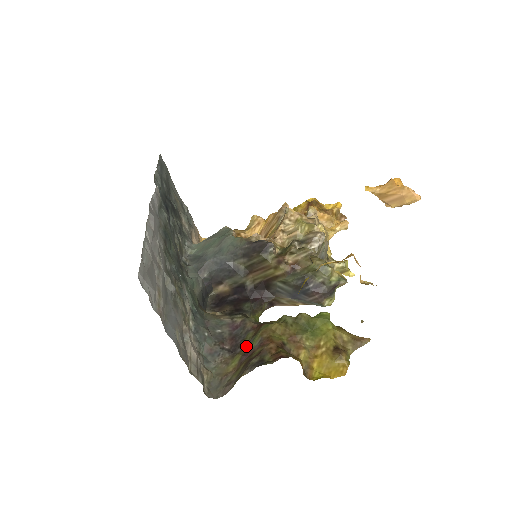
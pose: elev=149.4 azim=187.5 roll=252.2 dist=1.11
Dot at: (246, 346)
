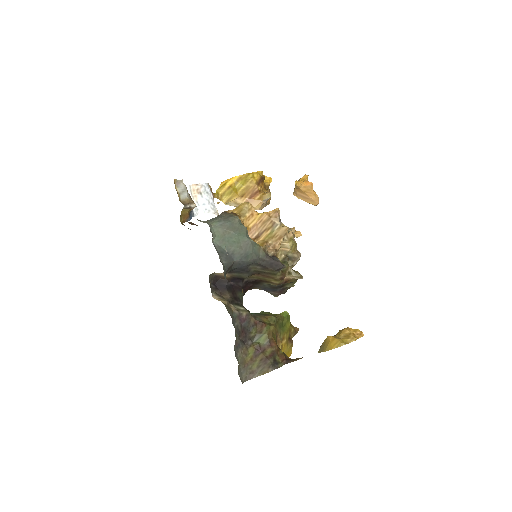
Dot at: (253, 339)
